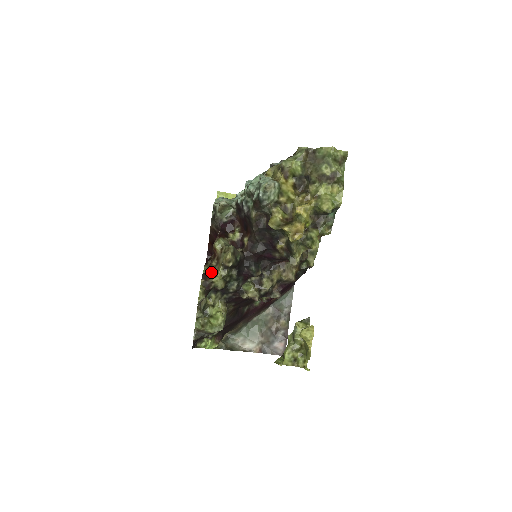
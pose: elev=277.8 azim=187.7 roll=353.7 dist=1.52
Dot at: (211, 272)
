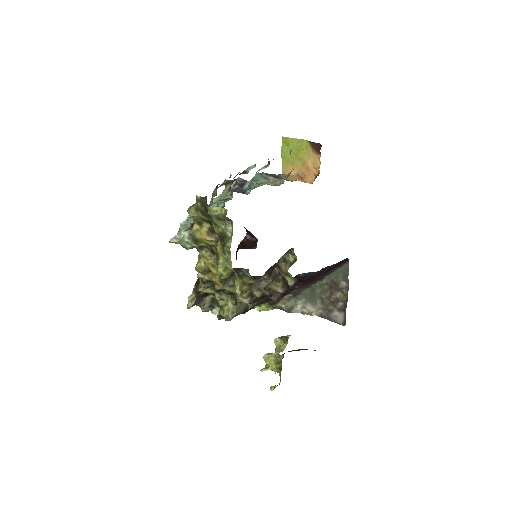
Dot at: (200, 280)
